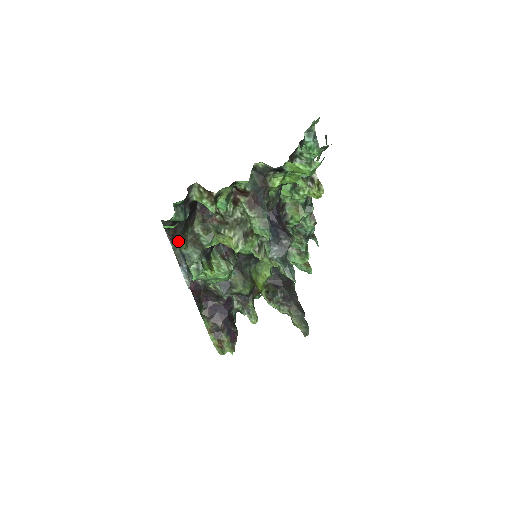
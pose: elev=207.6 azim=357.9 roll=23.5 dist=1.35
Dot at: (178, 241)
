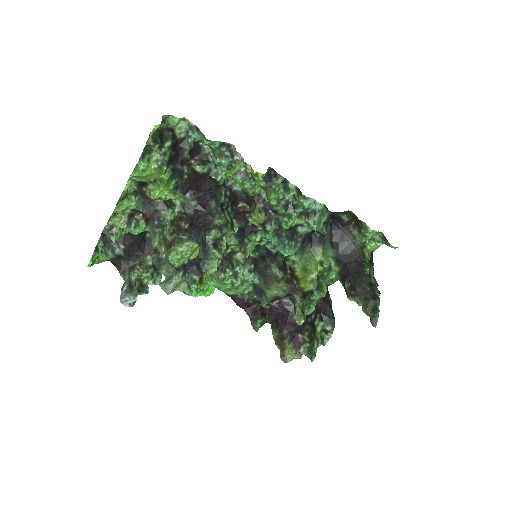
Dot at: (127, 271)
